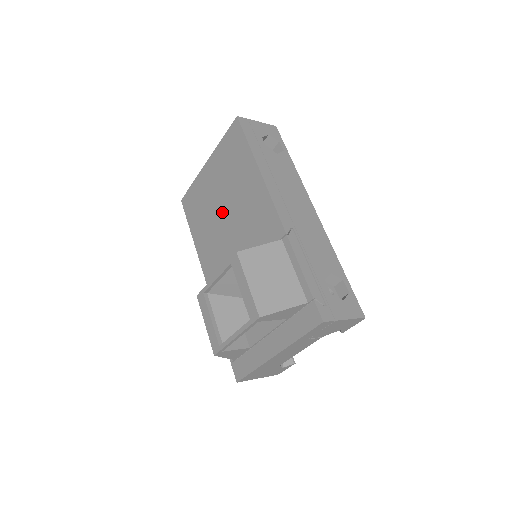
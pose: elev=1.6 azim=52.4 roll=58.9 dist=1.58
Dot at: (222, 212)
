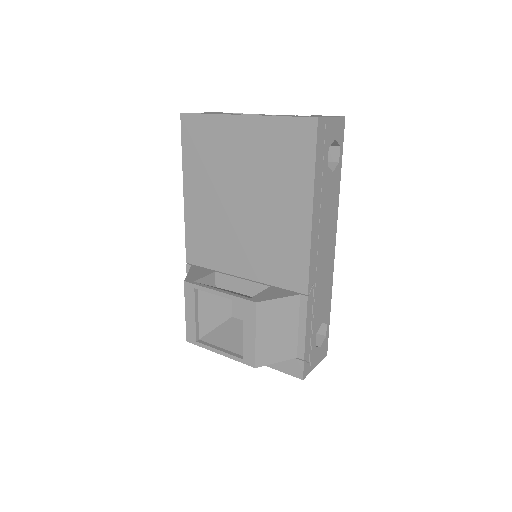
Dot at: (239, 195)
